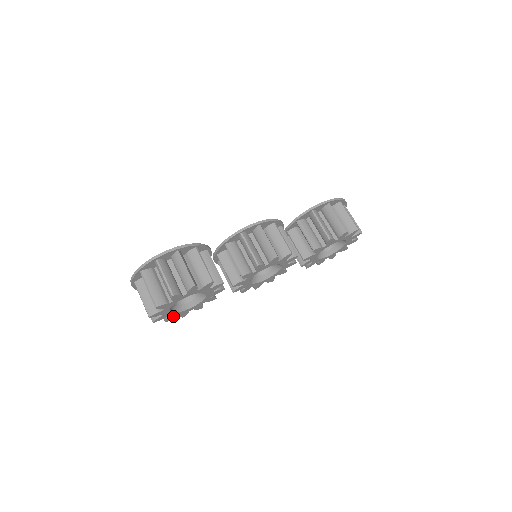
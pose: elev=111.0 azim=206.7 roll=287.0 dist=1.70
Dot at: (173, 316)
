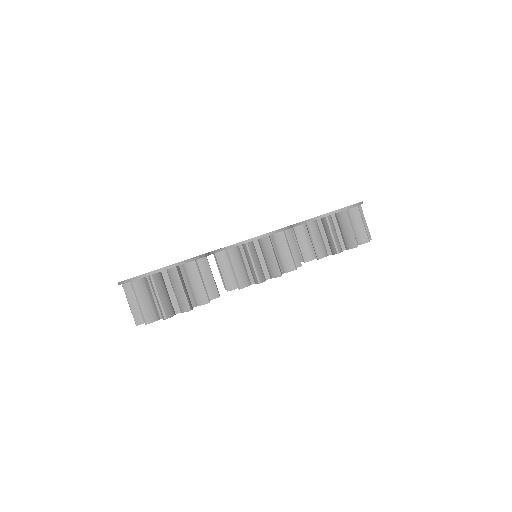
Dot at: occluded
